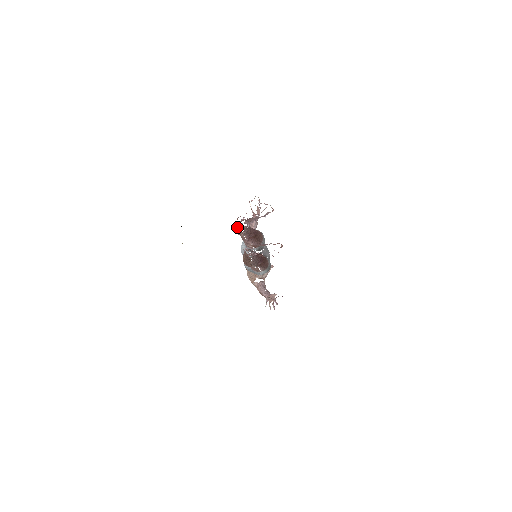
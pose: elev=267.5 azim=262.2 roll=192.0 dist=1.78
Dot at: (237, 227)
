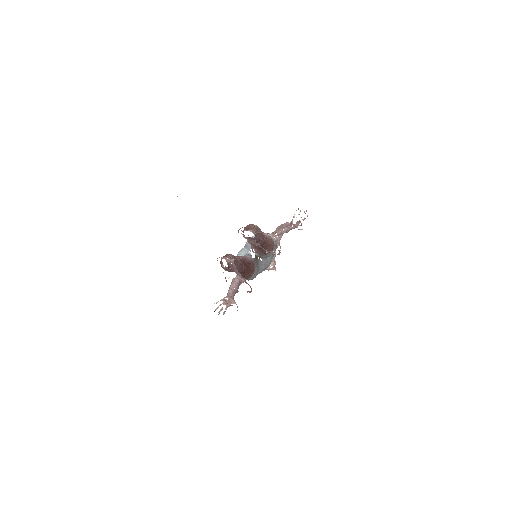
Dot at: occluded
